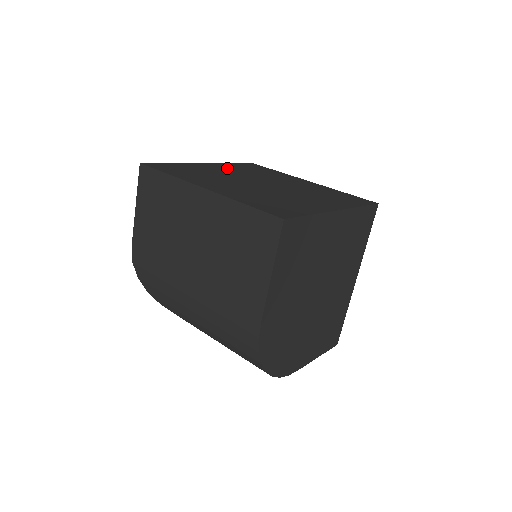
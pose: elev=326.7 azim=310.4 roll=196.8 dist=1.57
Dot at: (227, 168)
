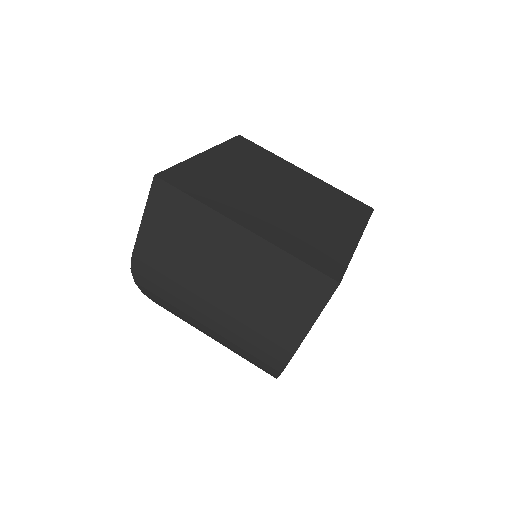
Dot at: (229, 160)
